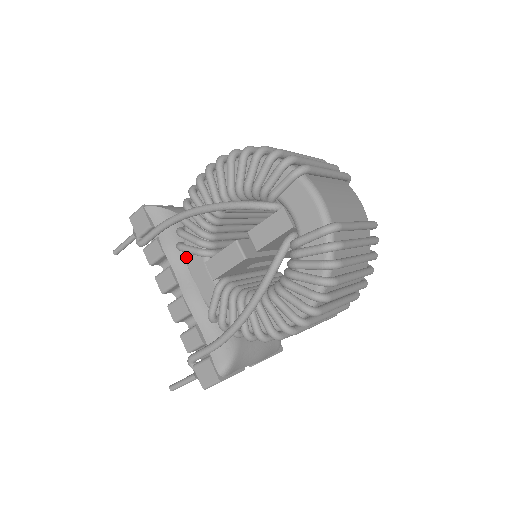
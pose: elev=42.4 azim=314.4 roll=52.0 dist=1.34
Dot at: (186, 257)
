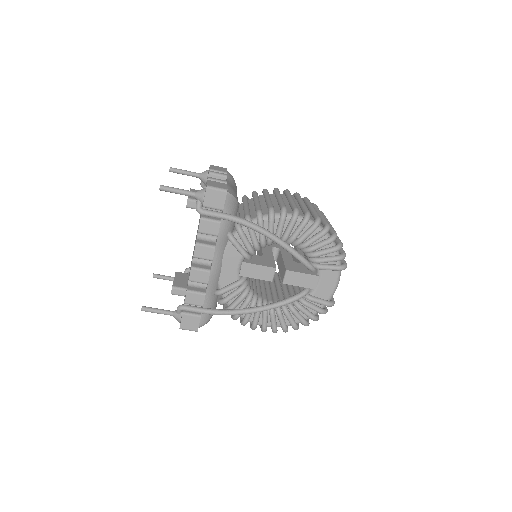
Dot at: (229, 245)
